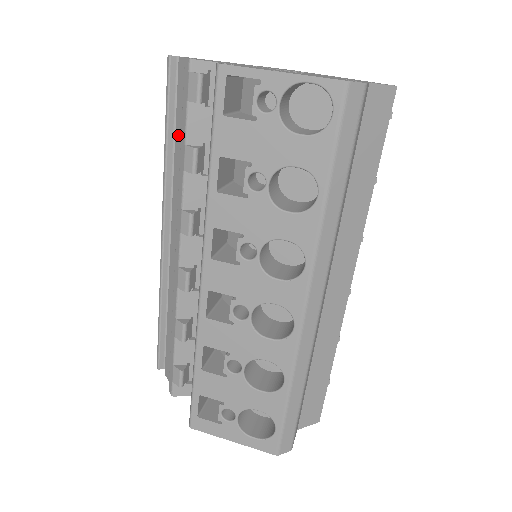
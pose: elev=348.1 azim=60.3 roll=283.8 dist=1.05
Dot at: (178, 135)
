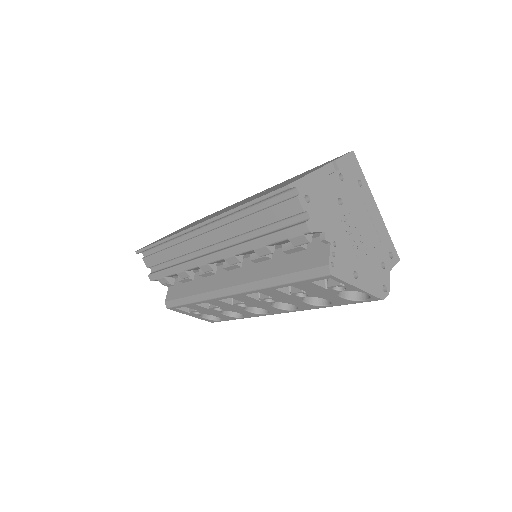
Dot at: (259, 220)
